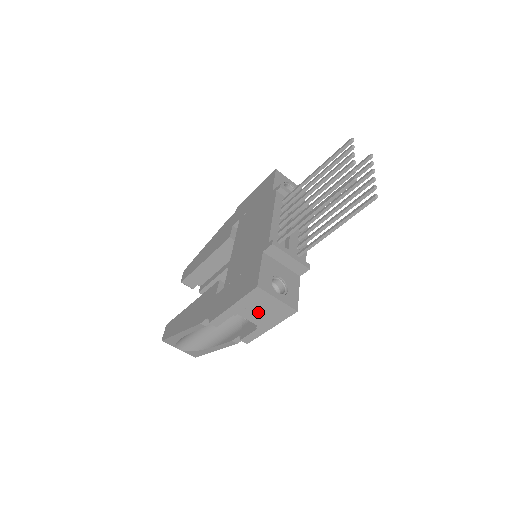
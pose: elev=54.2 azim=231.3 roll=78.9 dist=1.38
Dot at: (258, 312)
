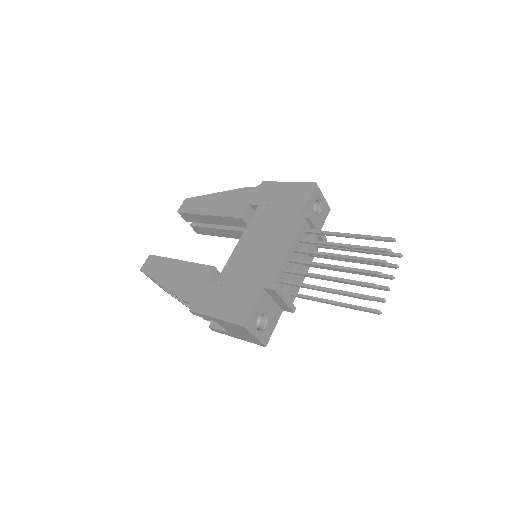
Dot at: (234, 330)
